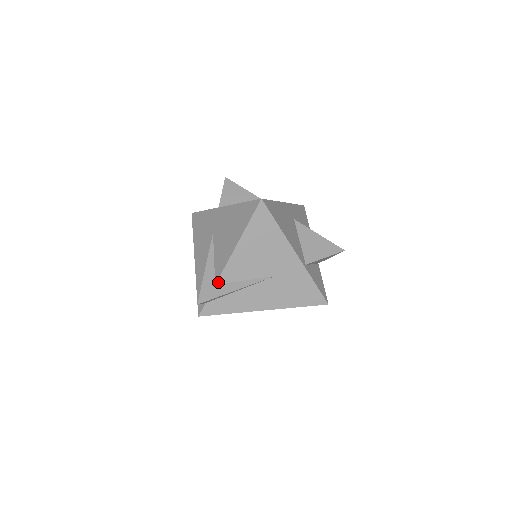
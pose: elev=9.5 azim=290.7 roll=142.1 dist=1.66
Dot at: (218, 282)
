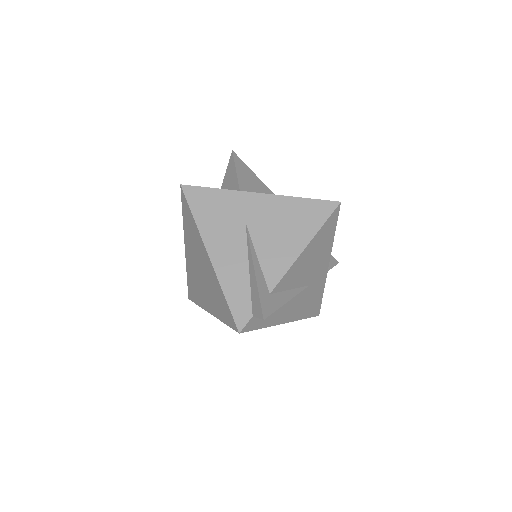
Dot at: (273, 291)
